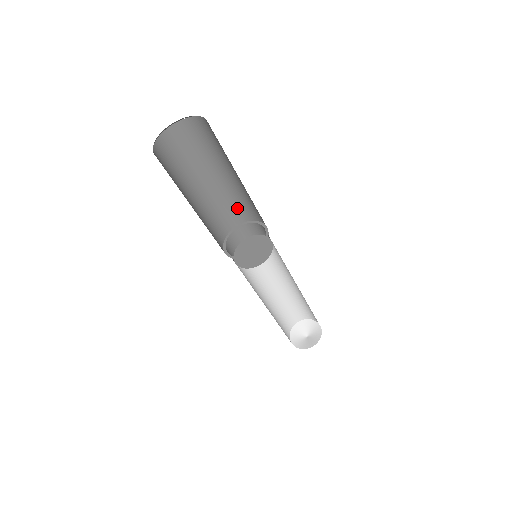
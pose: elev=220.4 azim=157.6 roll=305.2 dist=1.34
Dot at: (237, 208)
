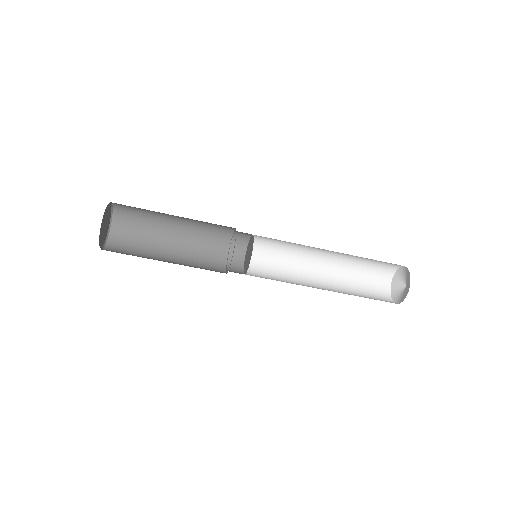
Dot at: (210, 246)
